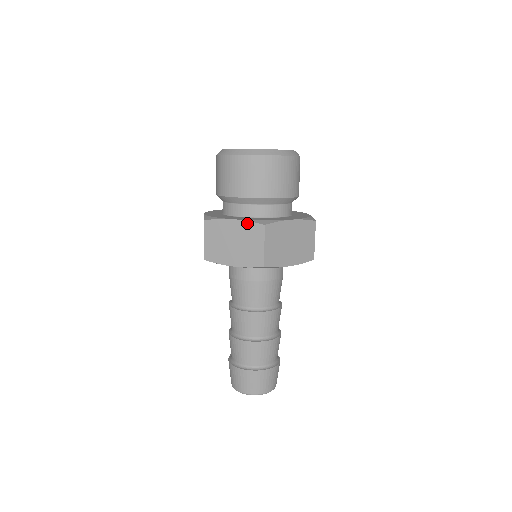
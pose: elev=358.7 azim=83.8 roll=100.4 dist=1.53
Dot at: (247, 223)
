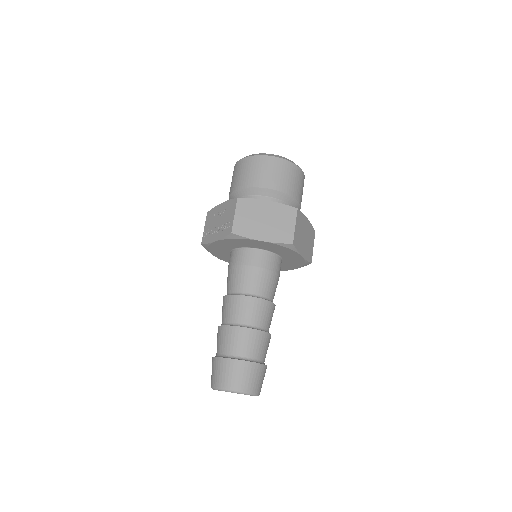
Dot at: (281, 205)
